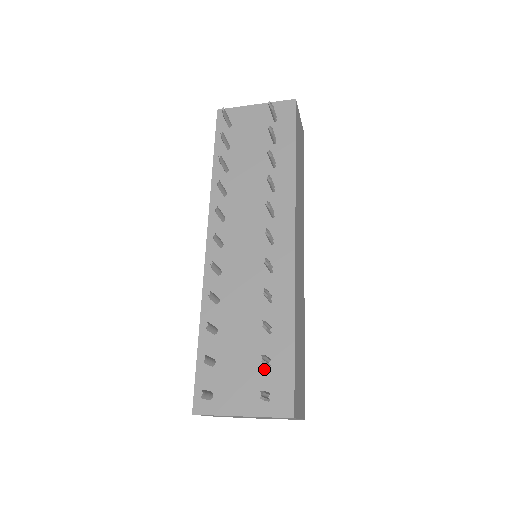
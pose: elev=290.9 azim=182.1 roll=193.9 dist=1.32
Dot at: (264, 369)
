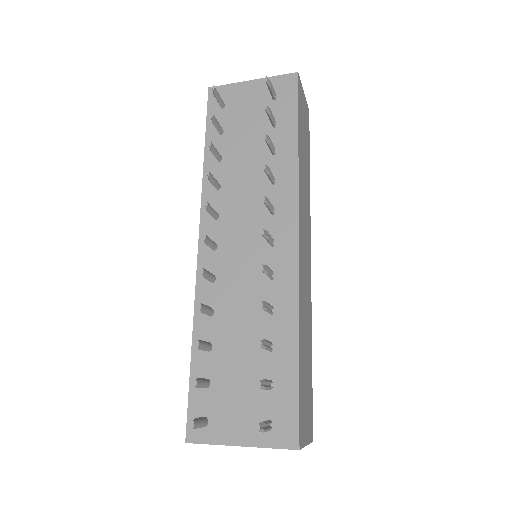
Dot at: (265, 392)
